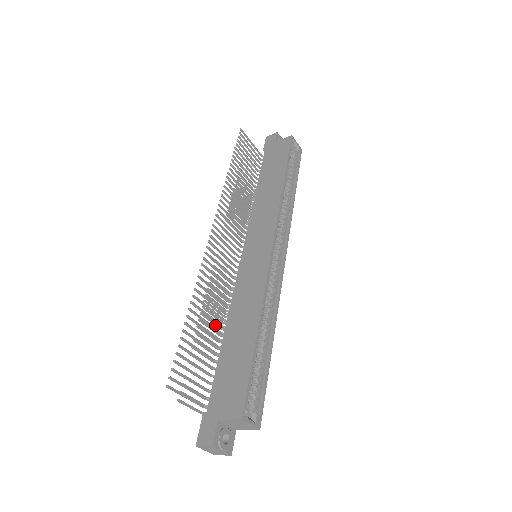
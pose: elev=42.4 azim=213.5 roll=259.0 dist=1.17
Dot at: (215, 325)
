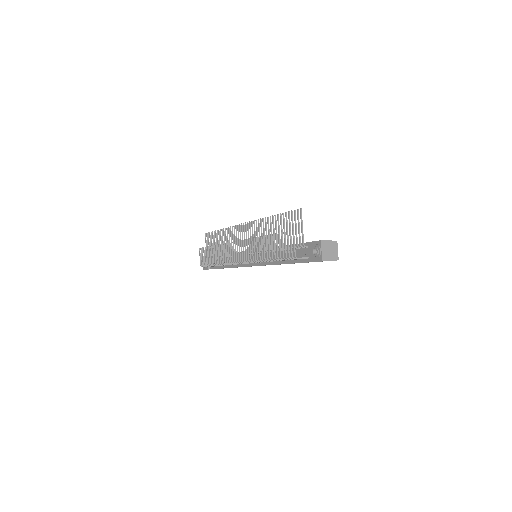
Dot at: (262, 253)
